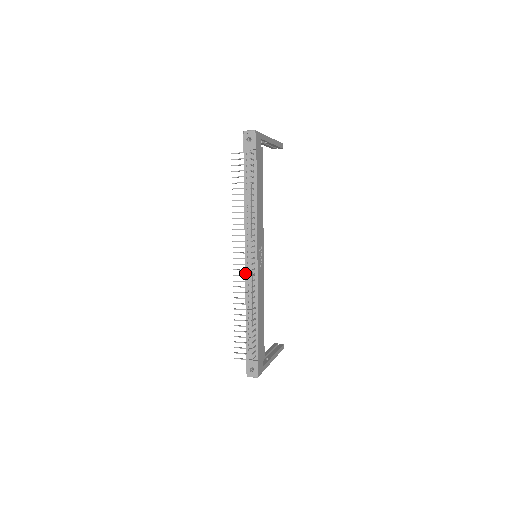
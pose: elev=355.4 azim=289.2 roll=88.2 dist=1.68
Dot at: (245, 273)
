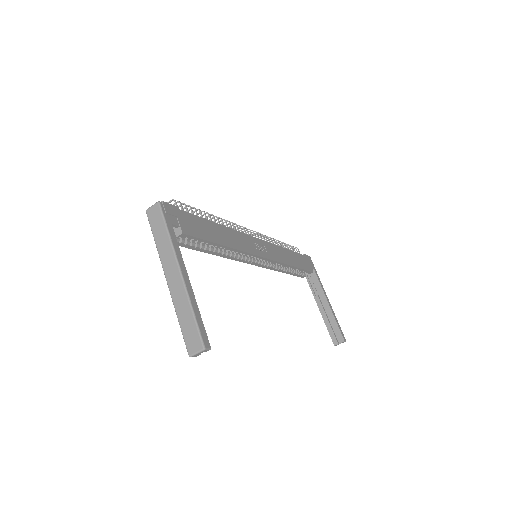
Dot at: occluded
